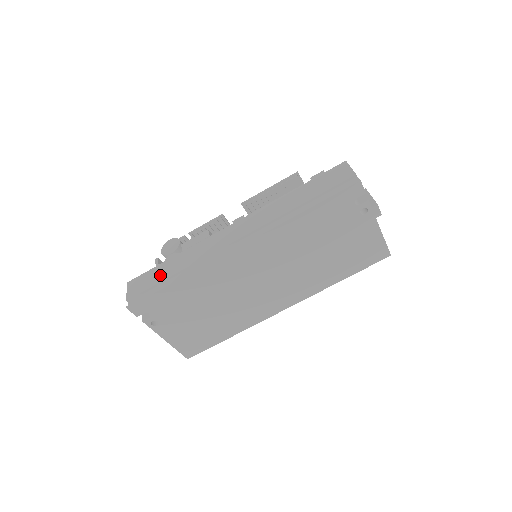
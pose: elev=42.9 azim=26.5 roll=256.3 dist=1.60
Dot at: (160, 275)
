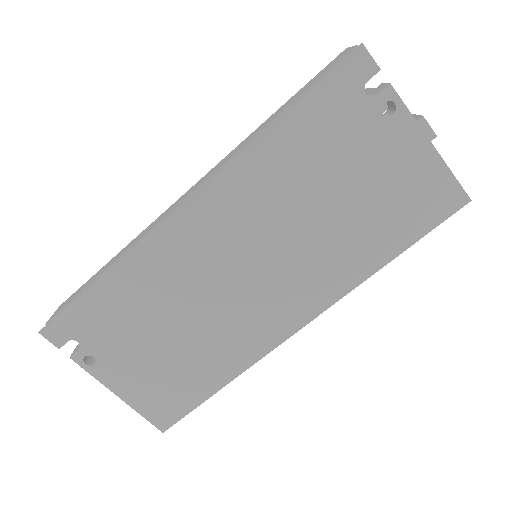
Dot at: (92, 279)
